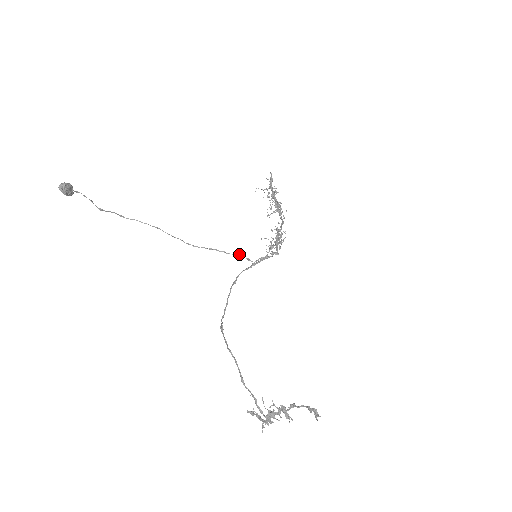
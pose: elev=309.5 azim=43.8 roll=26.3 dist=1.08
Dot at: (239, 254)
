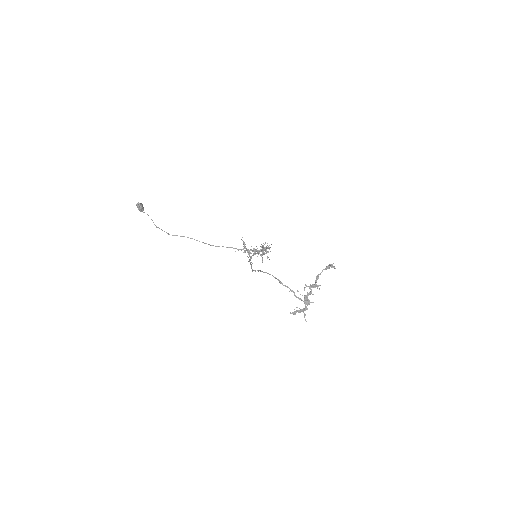
Dot at: (246, 249)
